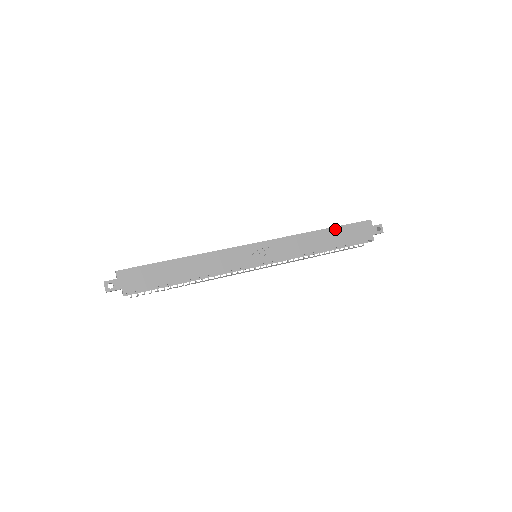
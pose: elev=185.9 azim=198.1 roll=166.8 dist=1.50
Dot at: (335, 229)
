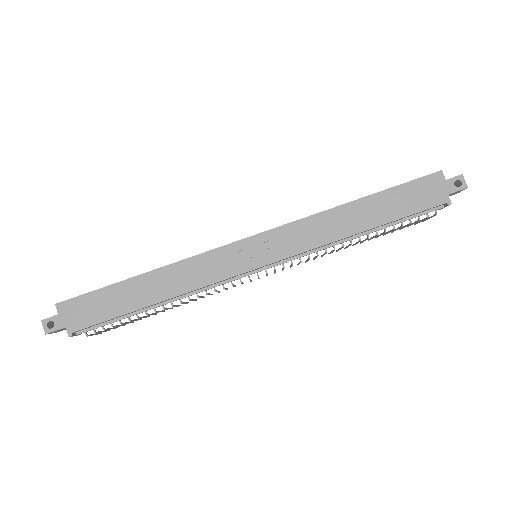
Dot at: (378, 196)
